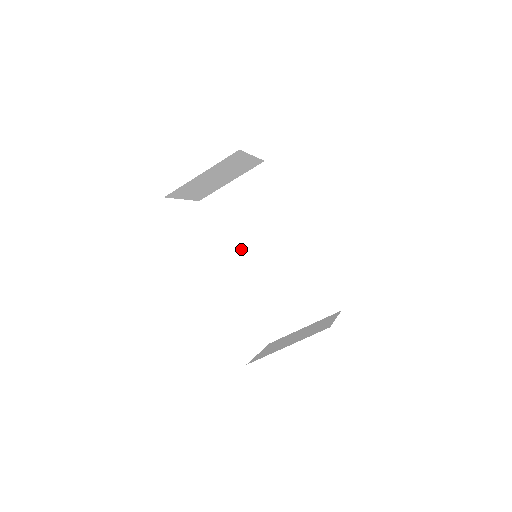
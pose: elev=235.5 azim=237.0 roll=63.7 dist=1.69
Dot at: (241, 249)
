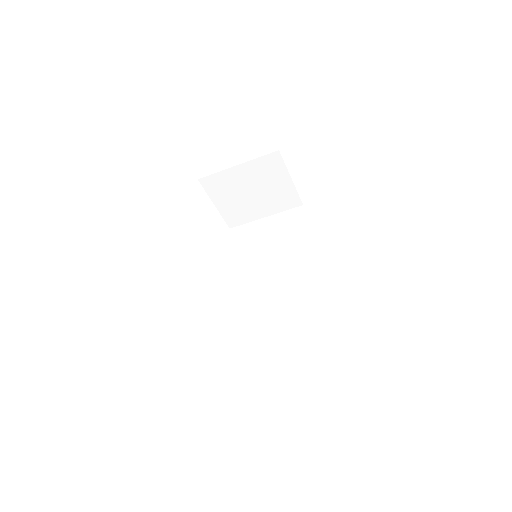
Dot at: (247, 272)
